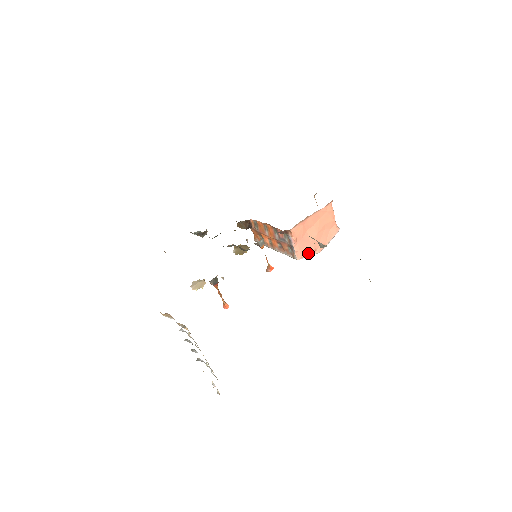
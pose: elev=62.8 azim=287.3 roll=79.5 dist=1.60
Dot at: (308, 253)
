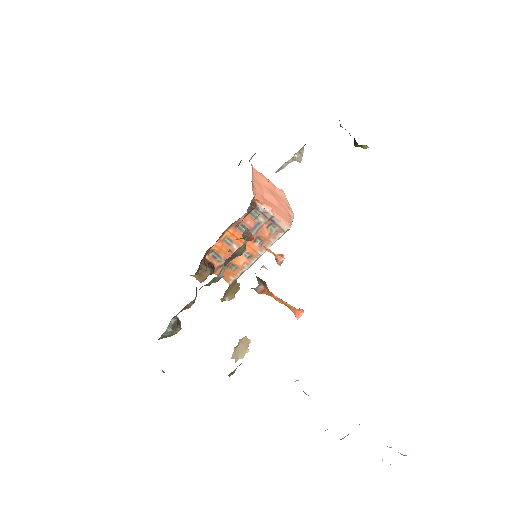
Dot at: (288, 219)
